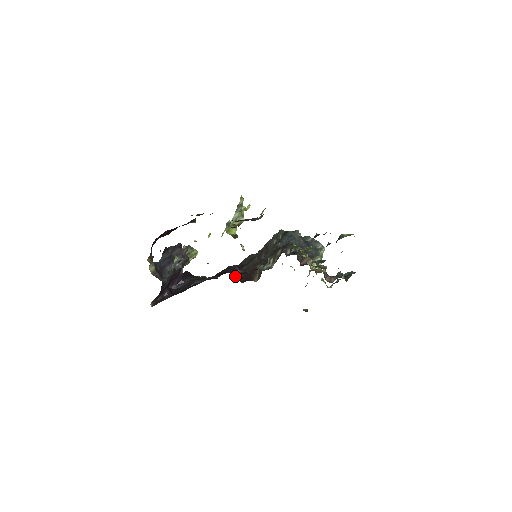
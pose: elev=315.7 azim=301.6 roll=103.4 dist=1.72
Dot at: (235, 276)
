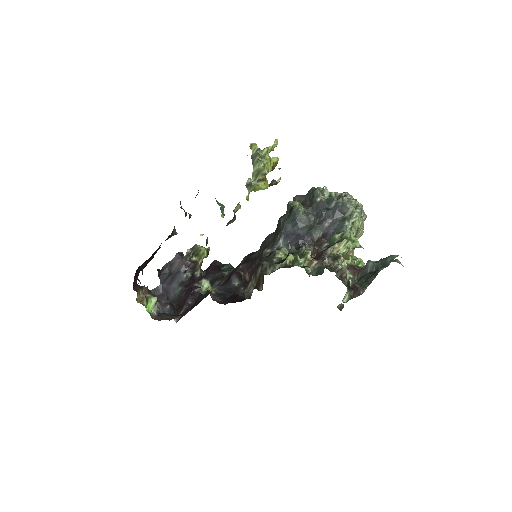
Dot at: (247, 276)
